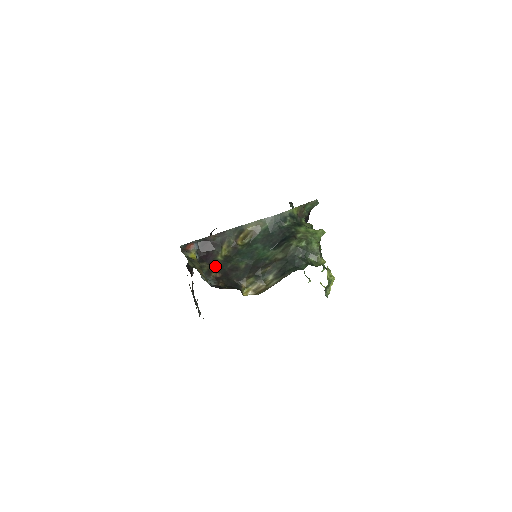
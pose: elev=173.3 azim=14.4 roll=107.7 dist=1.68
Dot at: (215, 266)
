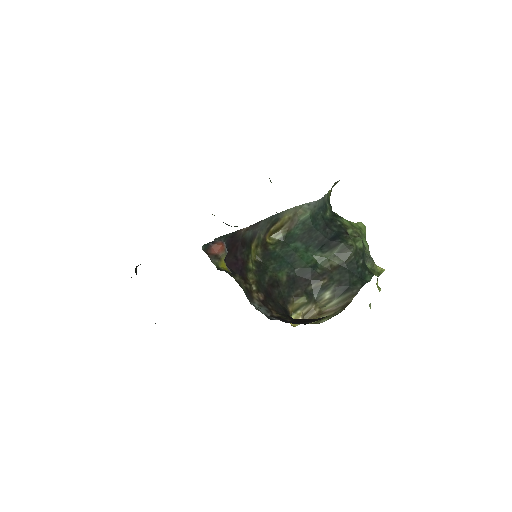
Dot at: (250, 281)
